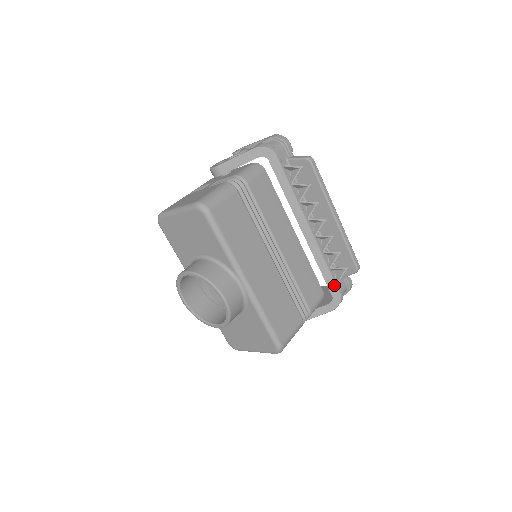
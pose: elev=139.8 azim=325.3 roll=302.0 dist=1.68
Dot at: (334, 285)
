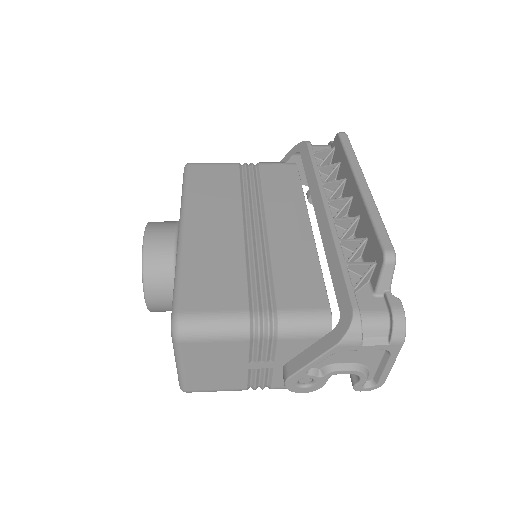
Dot at: (345, 289)
